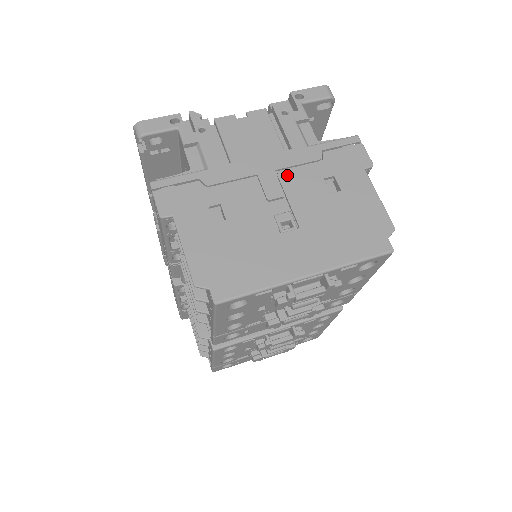
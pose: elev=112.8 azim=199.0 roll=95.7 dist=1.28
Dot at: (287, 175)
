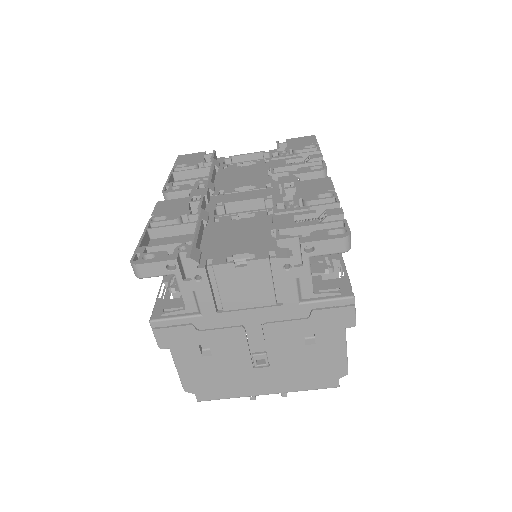
Dot at: (271, 328)
